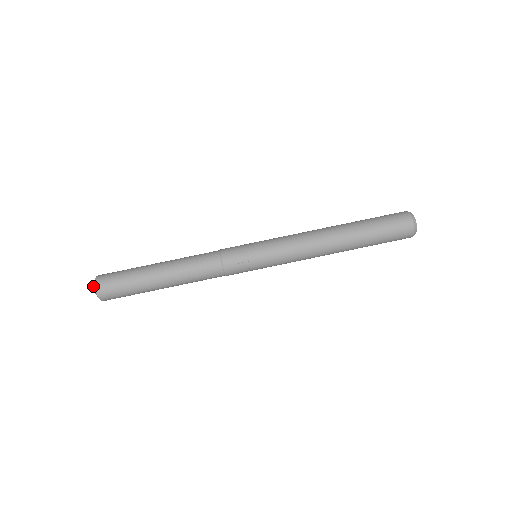
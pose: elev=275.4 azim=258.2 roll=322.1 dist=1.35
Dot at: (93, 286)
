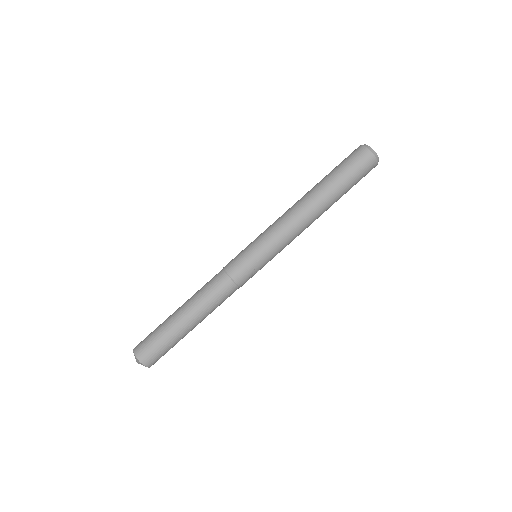
Dot at: (136, 361)
